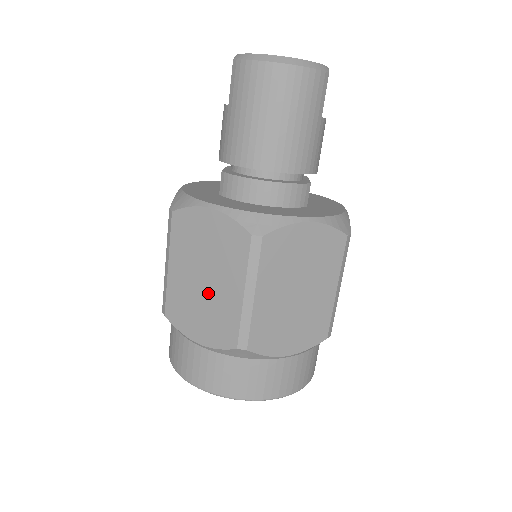
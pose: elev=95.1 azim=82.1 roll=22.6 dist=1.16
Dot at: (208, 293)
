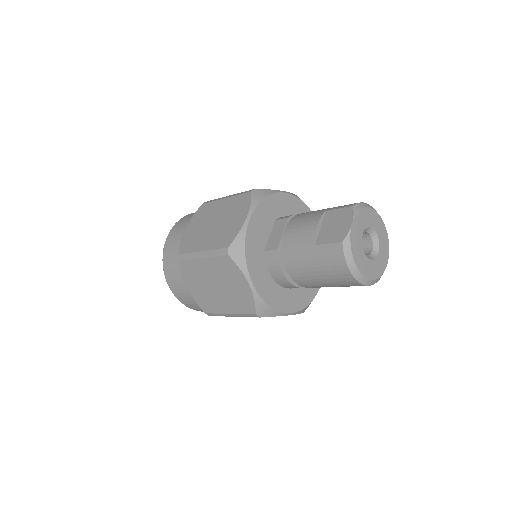
Dot at: (212, 291)
